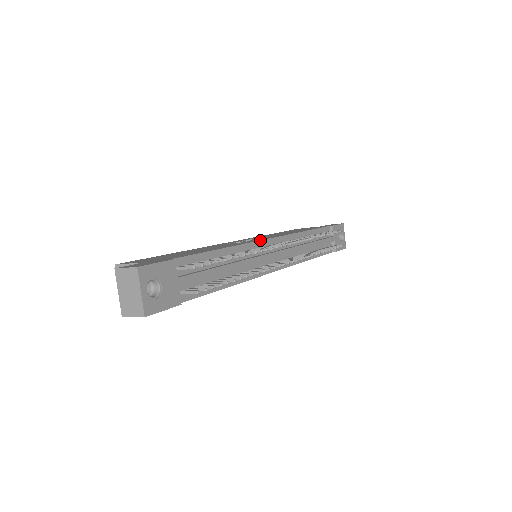
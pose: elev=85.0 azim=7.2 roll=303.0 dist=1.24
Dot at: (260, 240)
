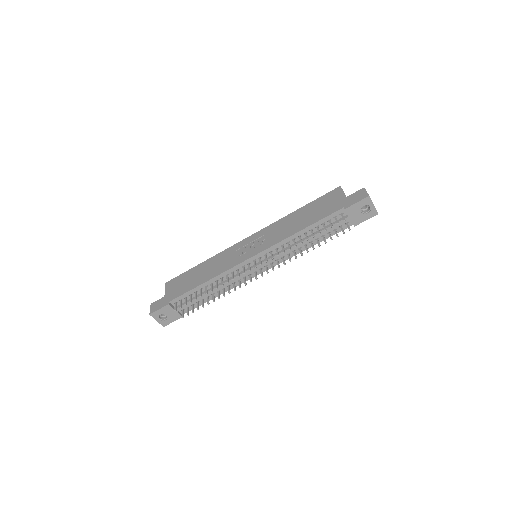
Dot at: (239, 264)
